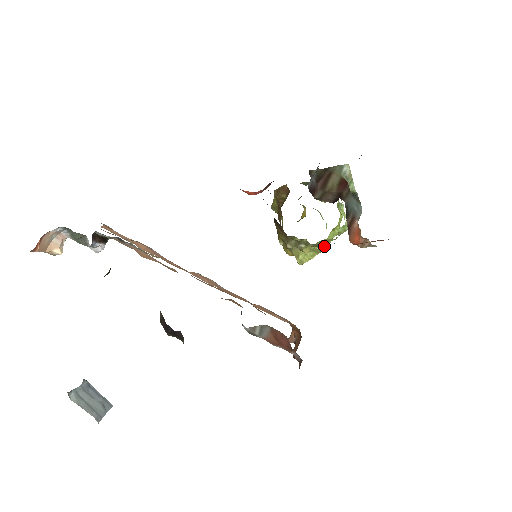
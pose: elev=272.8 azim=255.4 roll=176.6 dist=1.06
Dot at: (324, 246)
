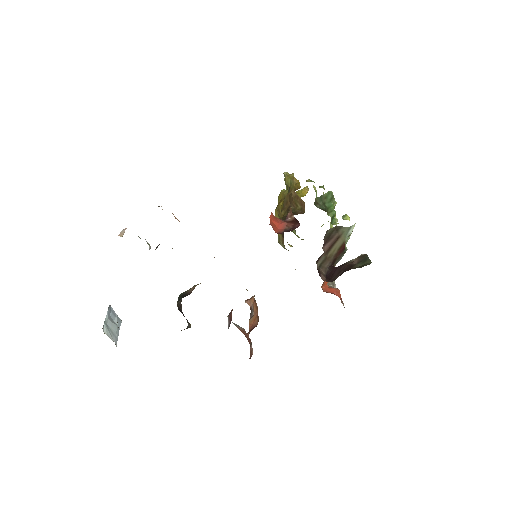
Dot at: occluded
